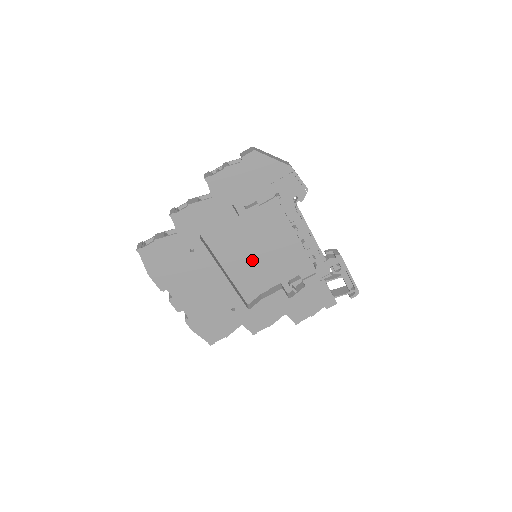
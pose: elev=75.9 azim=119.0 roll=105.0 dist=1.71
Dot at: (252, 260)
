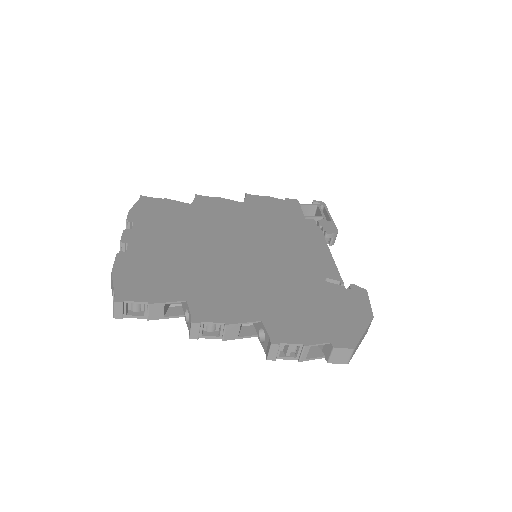
Dot at: occluded
